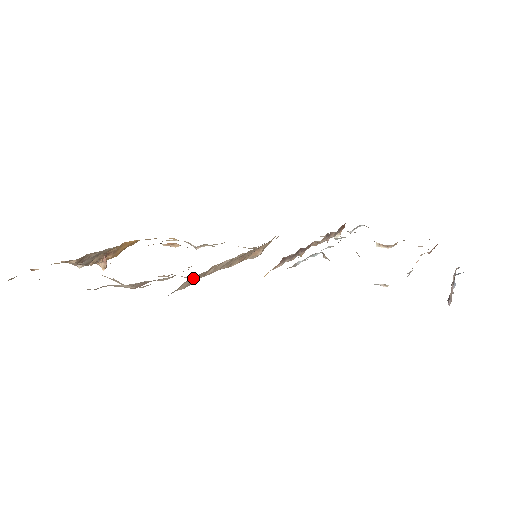
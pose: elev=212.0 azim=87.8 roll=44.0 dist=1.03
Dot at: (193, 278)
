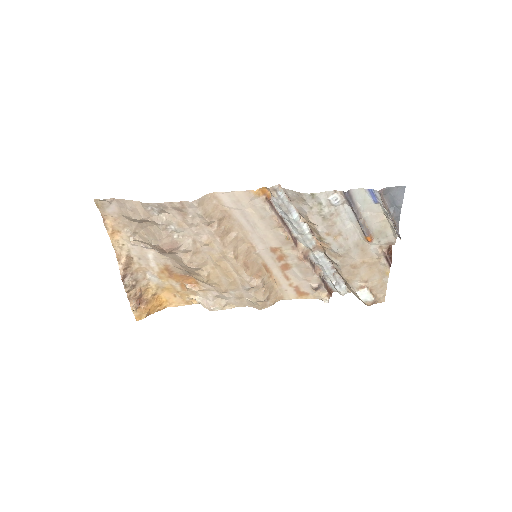
Dot at: (210, 209)
